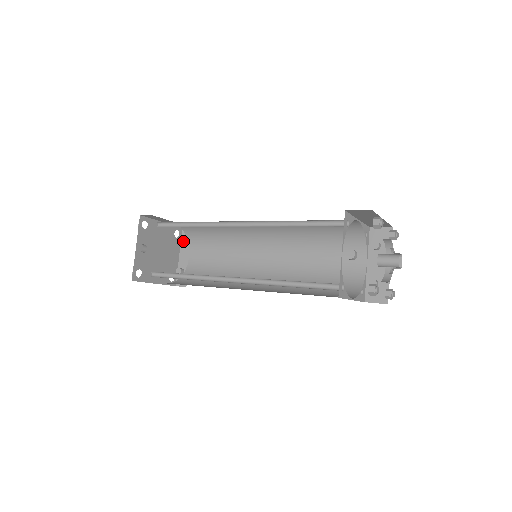
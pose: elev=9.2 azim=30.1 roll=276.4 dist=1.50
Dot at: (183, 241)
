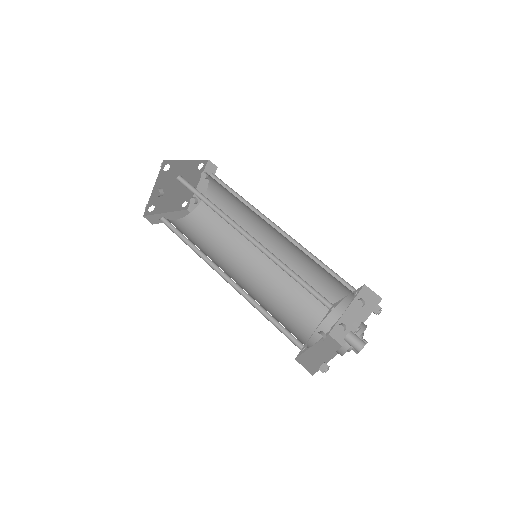
Dot at: (204, 176)
